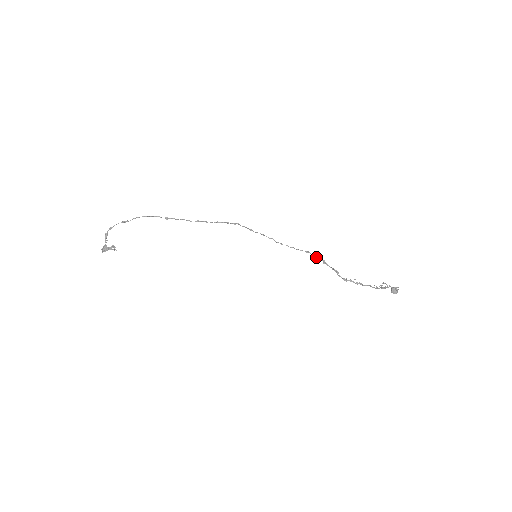
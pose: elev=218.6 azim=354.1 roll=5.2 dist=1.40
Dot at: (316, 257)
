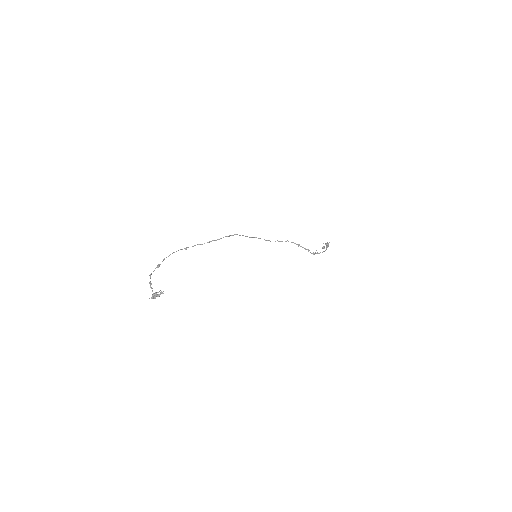
Dot at: occluded
